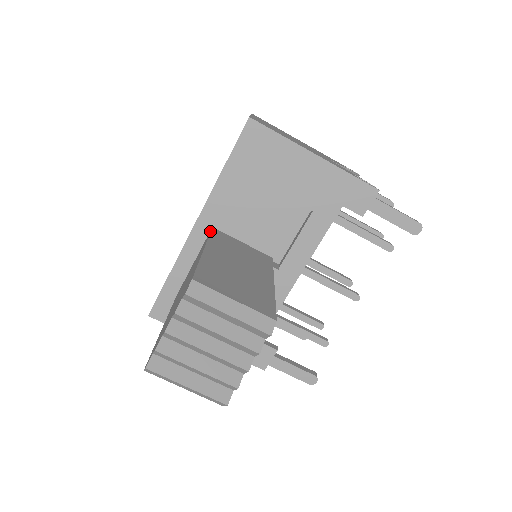
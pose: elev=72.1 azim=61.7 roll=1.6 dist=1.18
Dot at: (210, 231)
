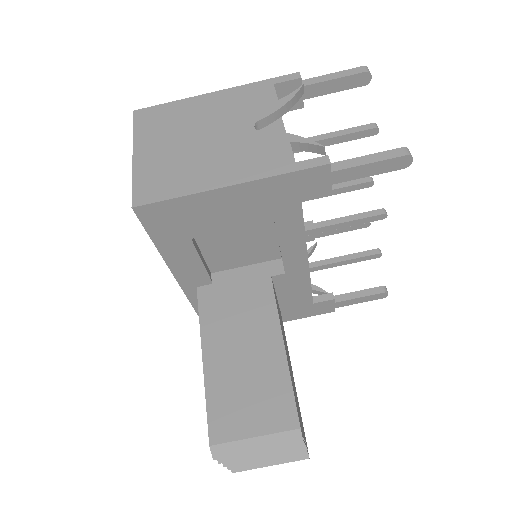
Dot at: (197, 296)
